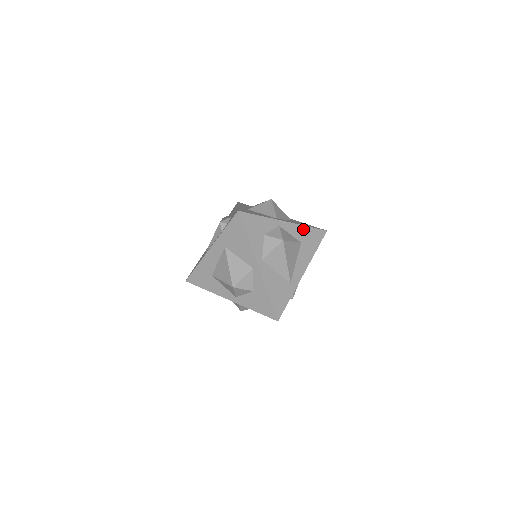
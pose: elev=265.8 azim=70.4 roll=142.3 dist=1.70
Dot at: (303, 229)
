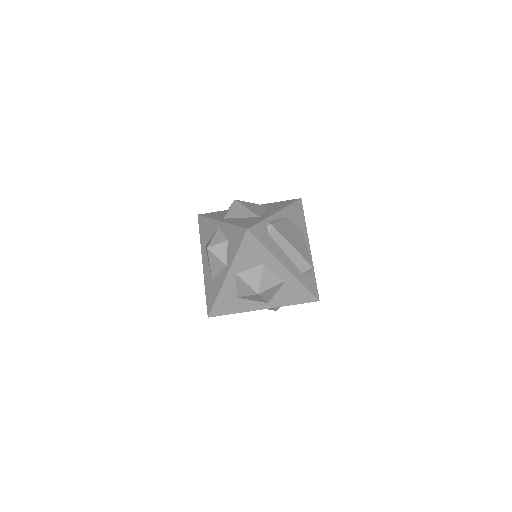
Dot at: (270, 204)
